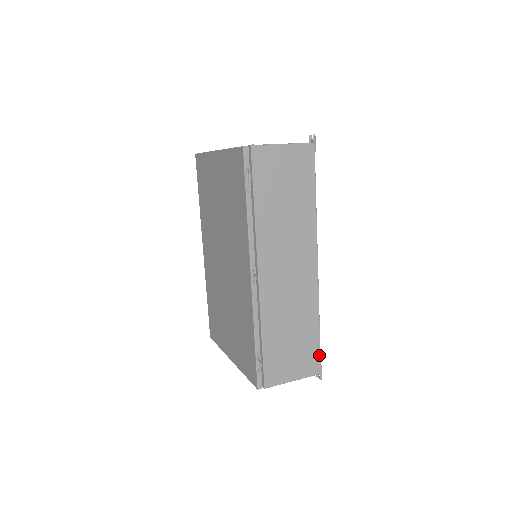
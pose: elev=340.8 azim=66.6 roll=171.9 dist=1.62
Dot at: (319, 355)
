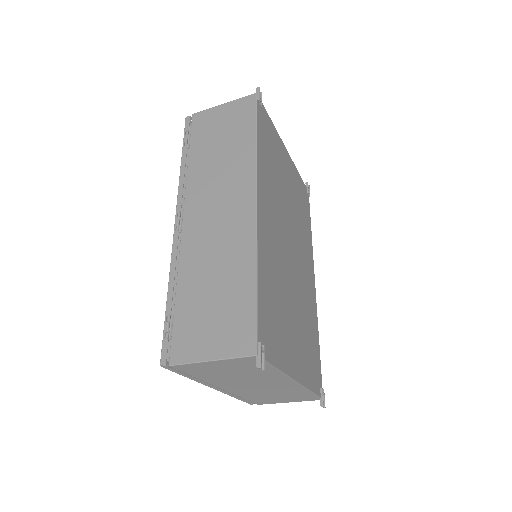
Dot at: (255, 324)
